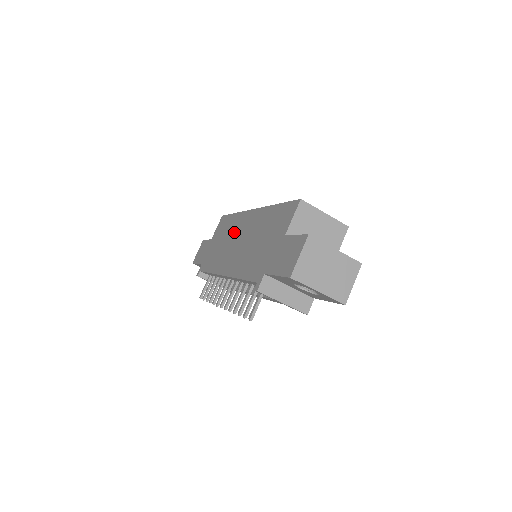
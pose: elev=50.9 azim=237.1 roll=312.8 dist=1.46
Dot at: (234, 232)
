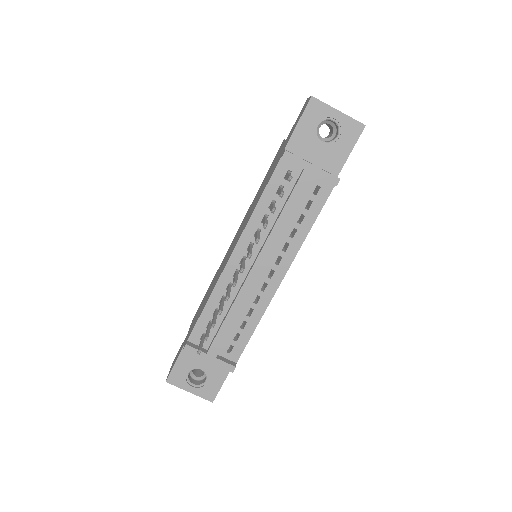
Dot at: (222, 264)
